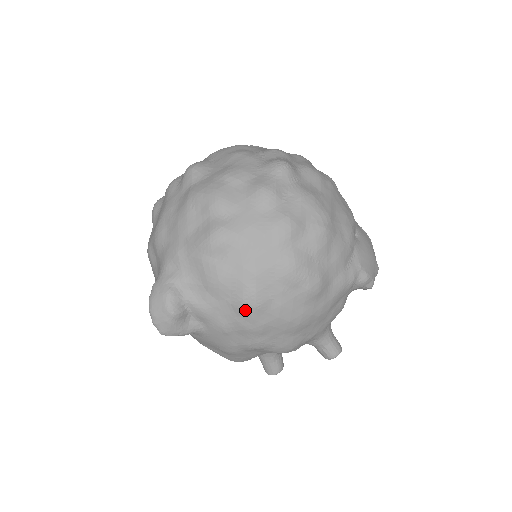
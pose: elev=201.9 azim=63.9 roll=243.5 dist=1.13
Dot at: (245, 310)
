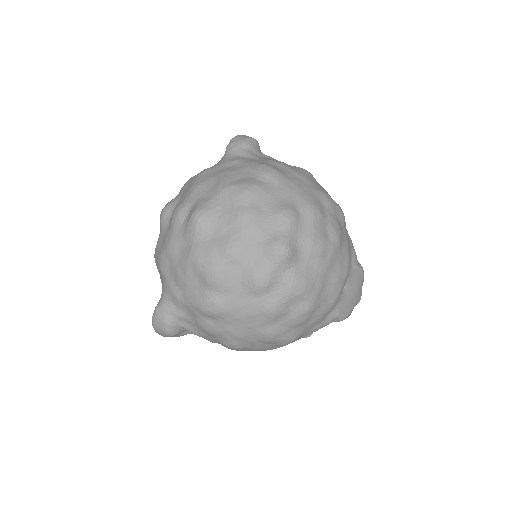
Dot at: (228, 347)
